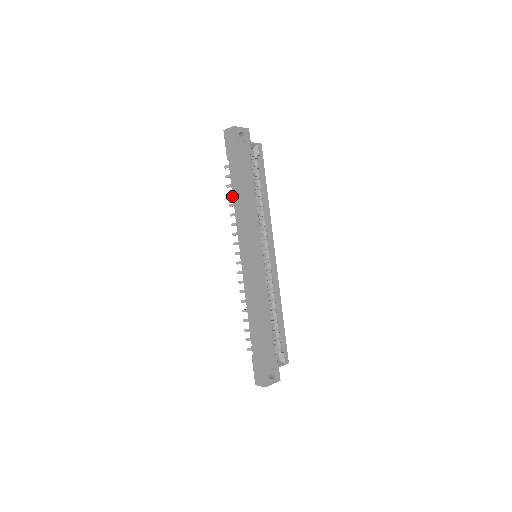
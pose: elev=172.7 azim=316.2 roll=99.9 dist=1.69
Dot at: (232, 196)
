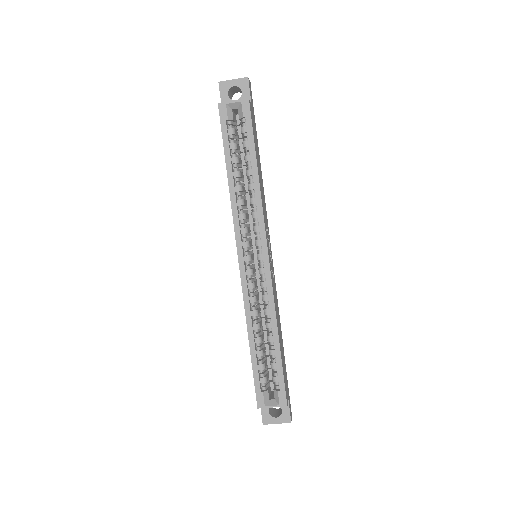
Dot at: occluded
